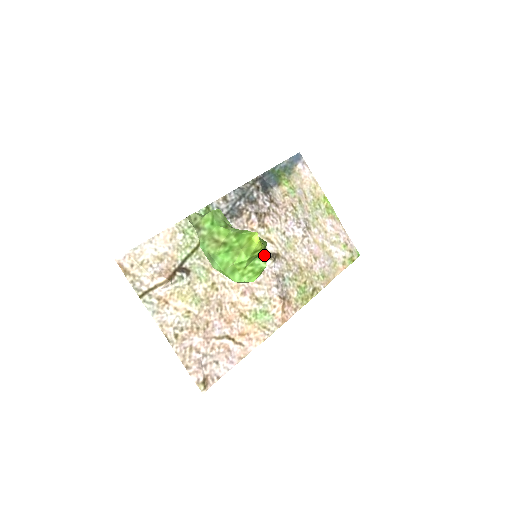
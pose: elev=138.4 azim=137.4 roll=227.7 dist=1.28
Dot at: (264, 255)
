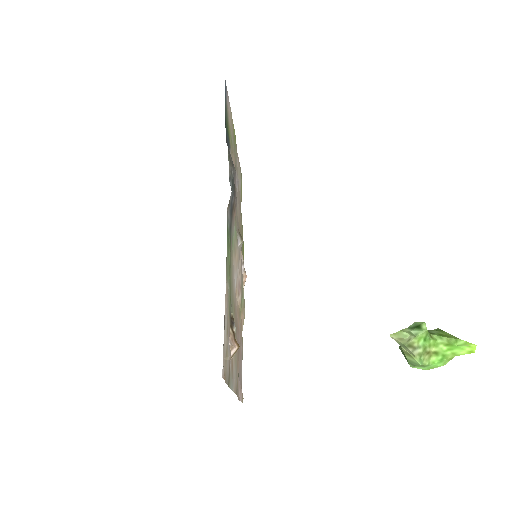
Dot at: occluded
